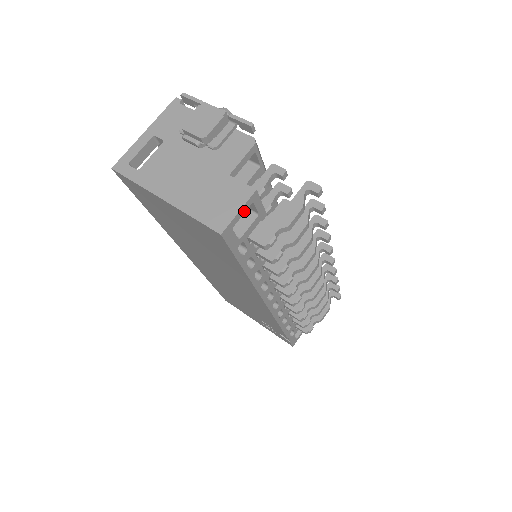
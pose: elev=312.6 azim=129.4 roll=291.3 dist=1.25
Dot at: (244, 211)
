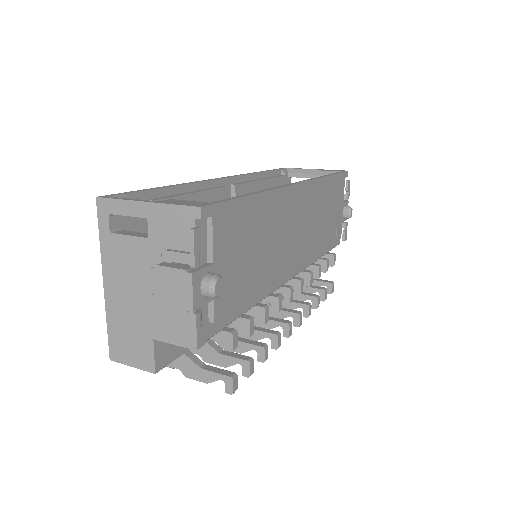
Dot at: occluded
